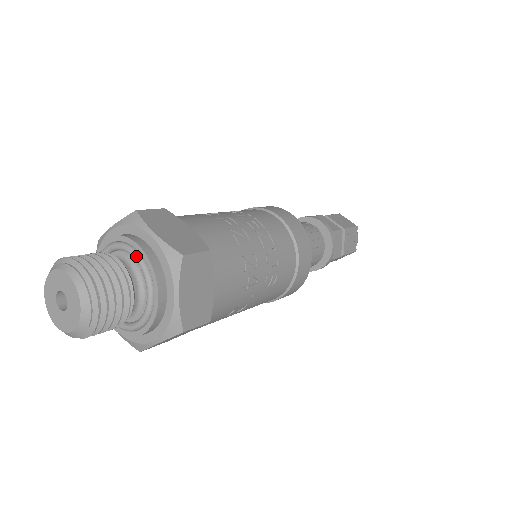
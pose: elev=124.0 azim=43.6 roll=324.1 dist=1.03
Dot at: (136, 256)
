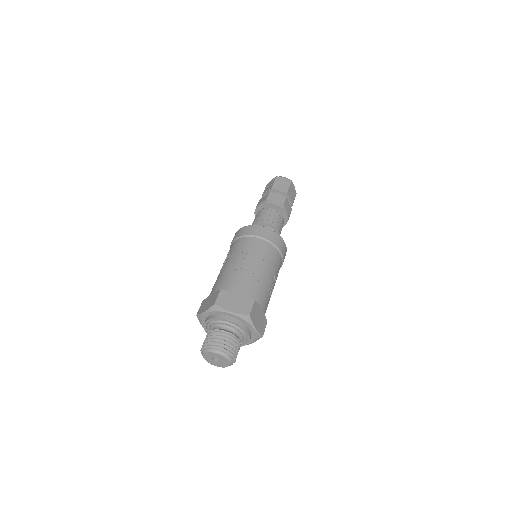
Dot at: (230, 325)
